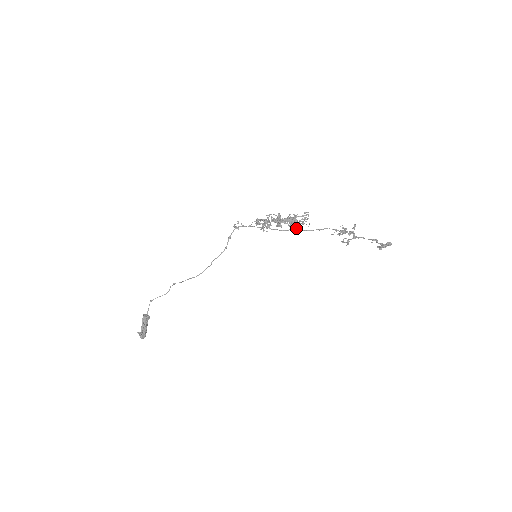
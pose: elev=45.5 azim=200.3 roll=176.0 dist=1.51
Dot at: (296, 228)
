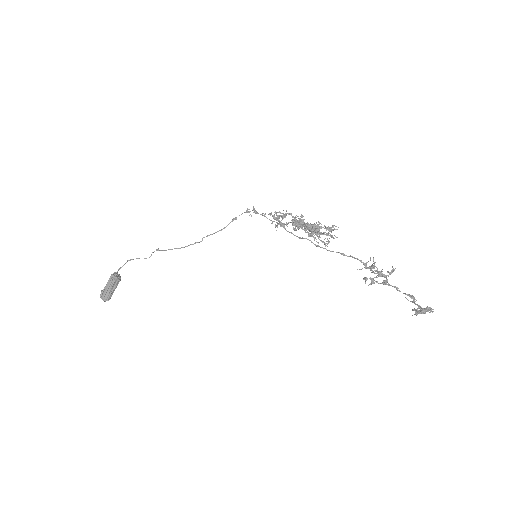
Dot at: (316, 241)
